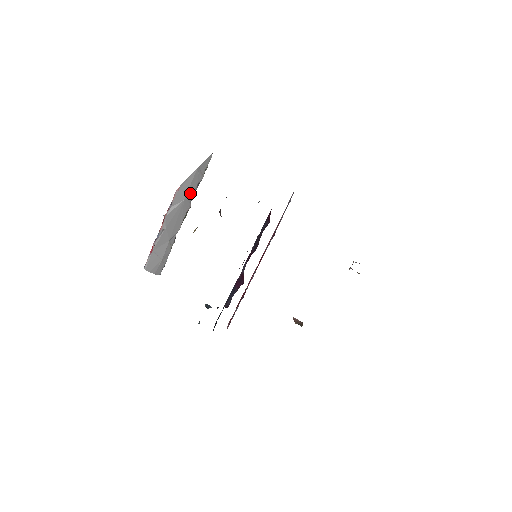
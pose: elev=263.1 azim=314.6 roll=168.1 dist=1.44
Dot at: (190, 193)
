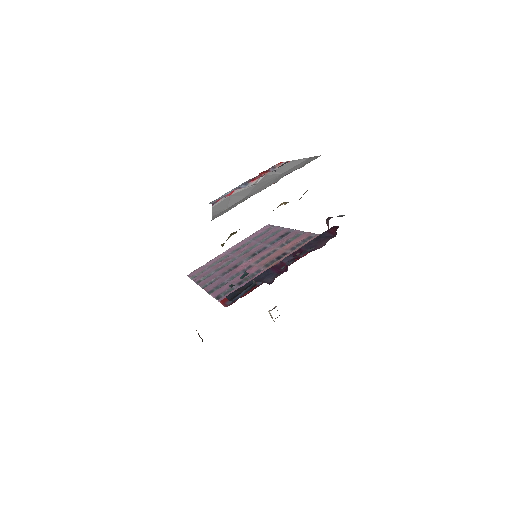
Dot at: (289, 171)
